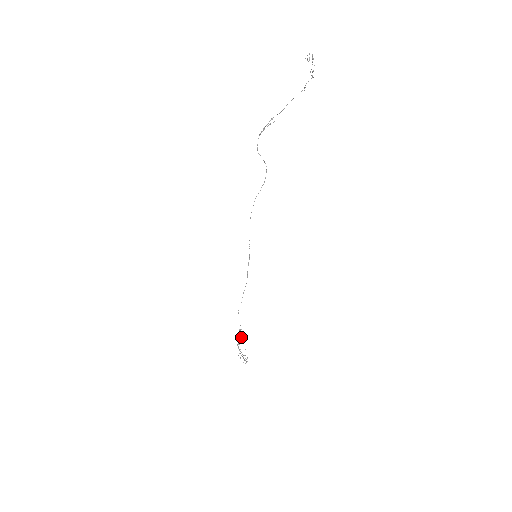
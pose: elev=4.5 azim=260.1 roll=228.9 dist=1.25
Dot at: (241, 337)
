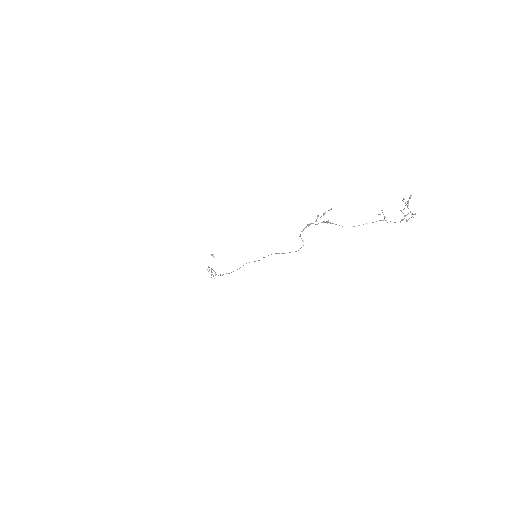
Dot at: occluded
